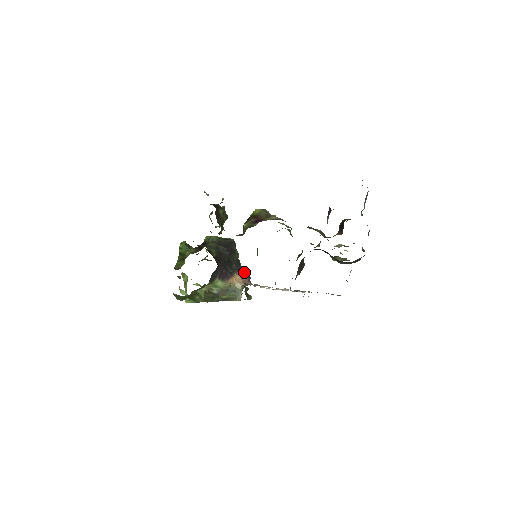
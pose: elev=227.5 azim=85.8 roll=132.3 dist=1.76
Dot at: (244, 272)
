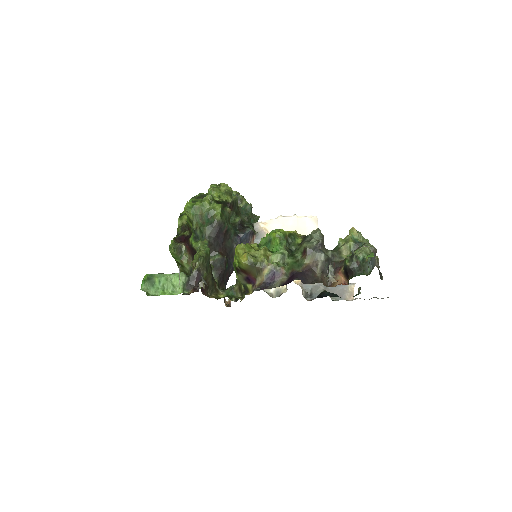
Dot at: (246, 240)
